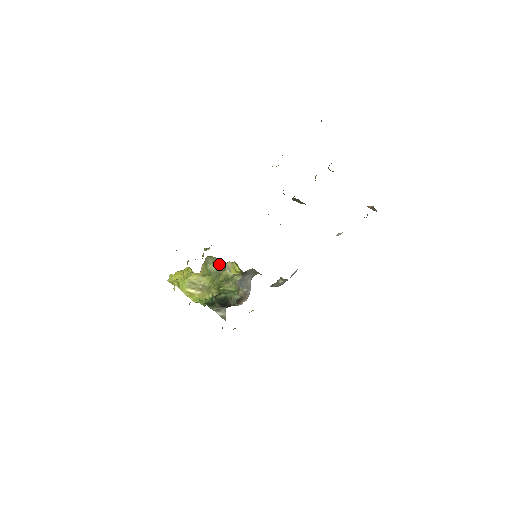
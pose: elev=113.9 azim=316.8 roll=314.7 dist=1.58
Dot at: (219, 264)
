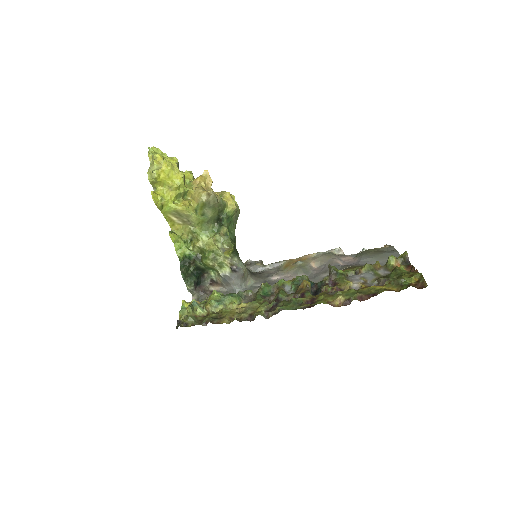
Dot at: (219, 212)
